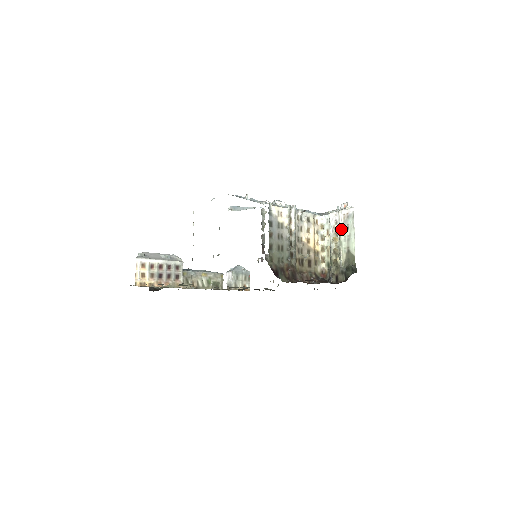
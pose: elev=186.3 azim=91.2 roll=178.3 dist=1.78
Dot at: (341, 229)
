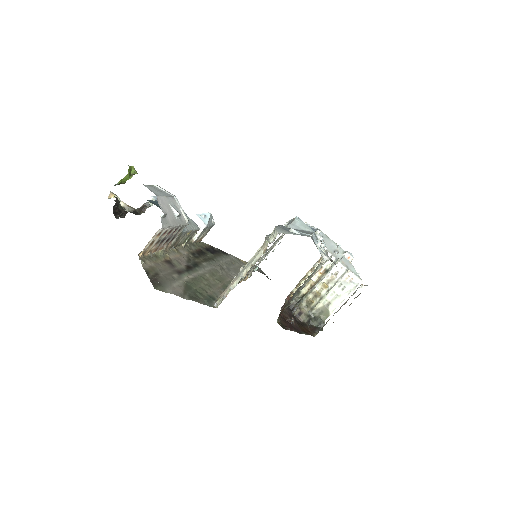
Dot at: (337, 284)
